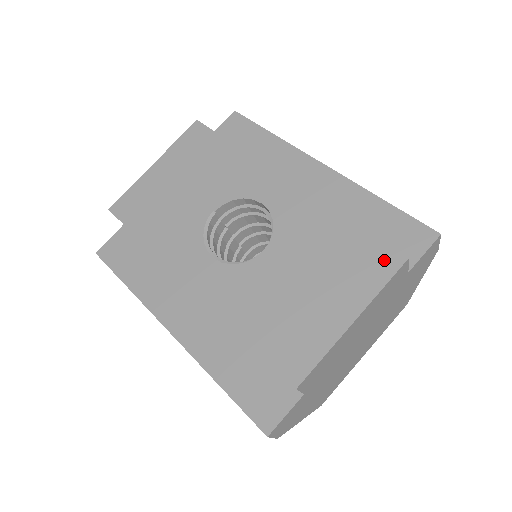
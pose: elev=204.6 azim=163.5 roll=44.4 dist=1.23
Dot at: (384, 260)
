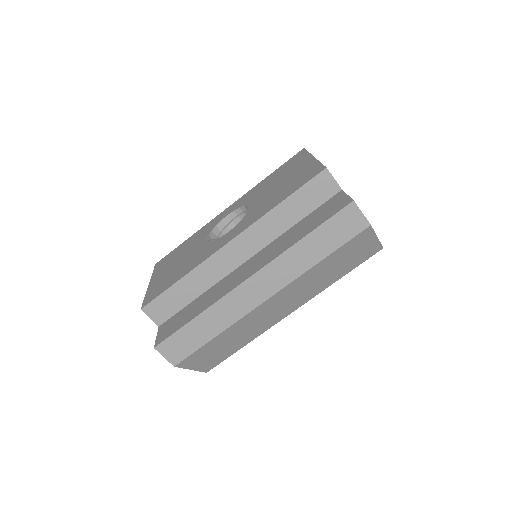
Dot at: (297, 156)
